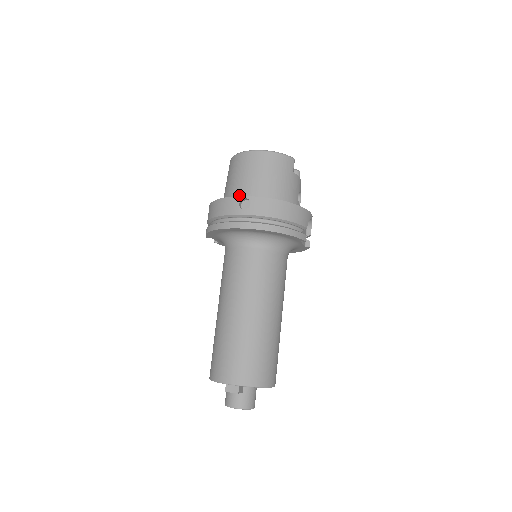
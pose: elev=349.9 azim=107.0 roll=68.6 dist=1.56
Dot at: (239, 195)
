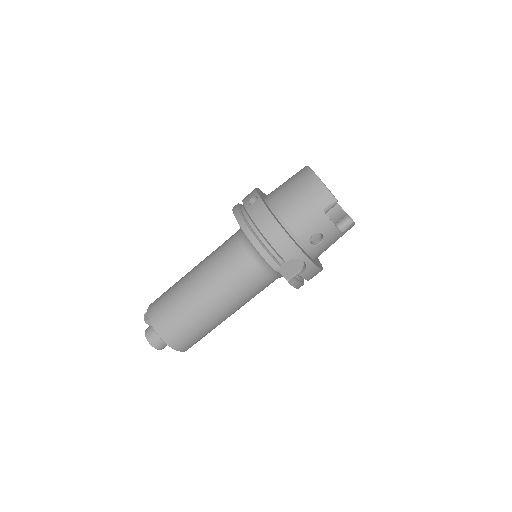
Dot at: (269, 195)
